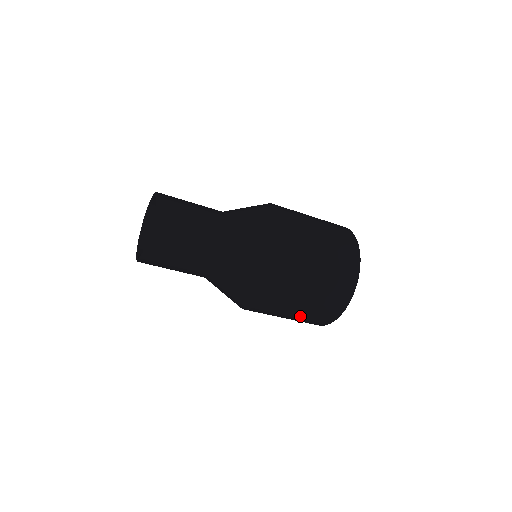
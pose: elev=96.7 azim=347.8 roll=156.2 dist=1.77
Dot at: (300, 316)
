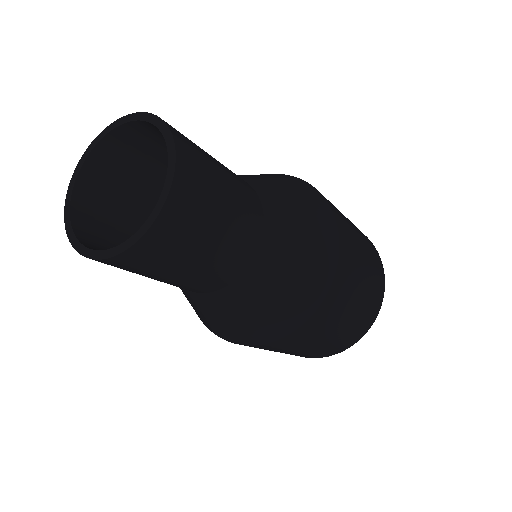
Dot at: (347, 325)
